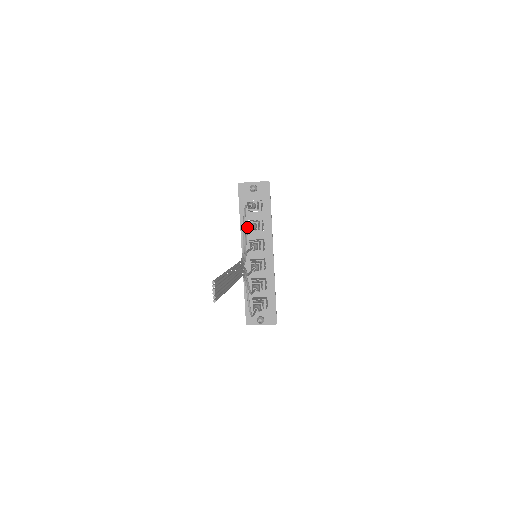
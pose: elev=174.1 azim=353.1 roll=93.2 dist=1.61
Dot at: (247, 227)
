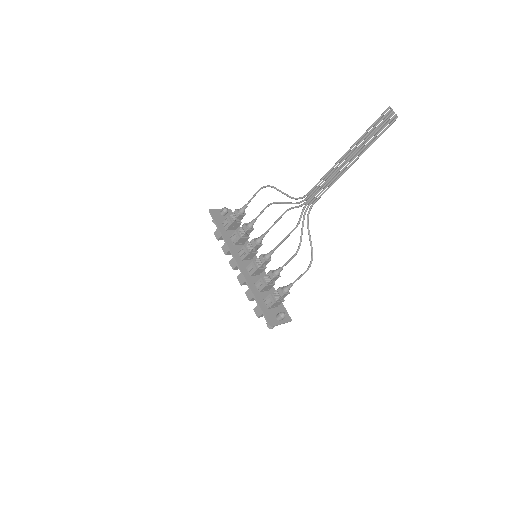
Dot at: (267, 205)
